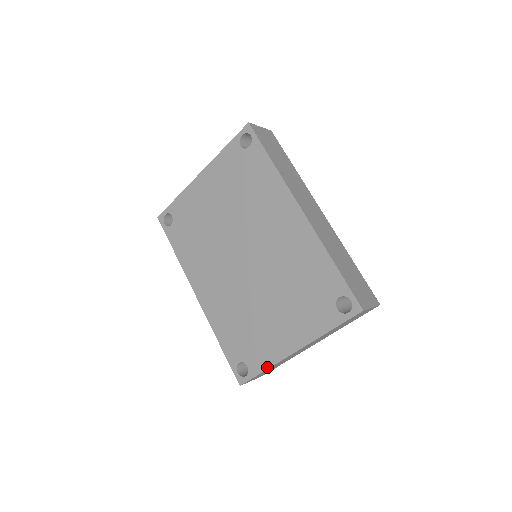
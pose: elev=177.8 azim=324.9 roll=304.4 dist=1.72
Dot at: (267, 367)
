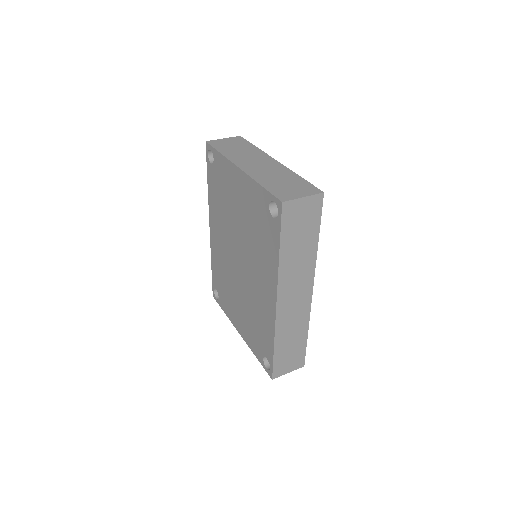
Dot at: (226, 314)
